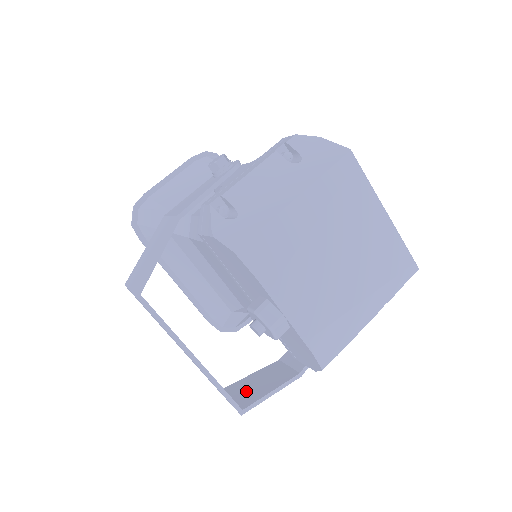
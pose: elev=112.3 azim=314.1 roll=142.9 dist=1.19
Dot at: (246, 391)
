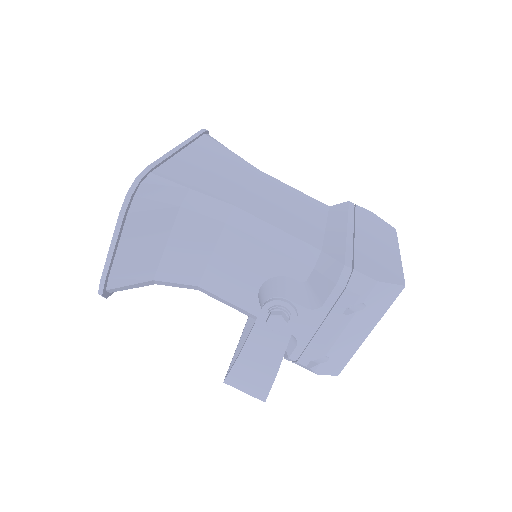
Dot at: occluded
